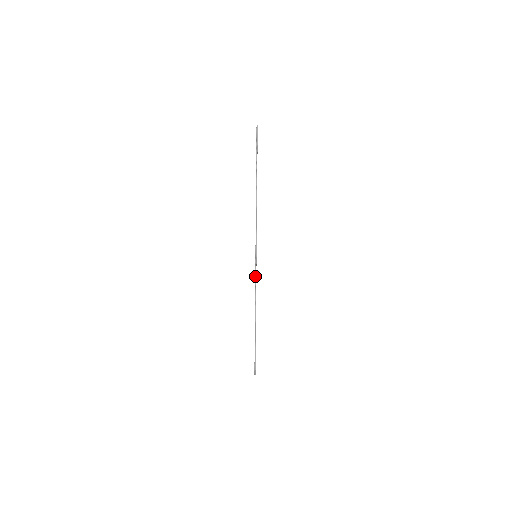
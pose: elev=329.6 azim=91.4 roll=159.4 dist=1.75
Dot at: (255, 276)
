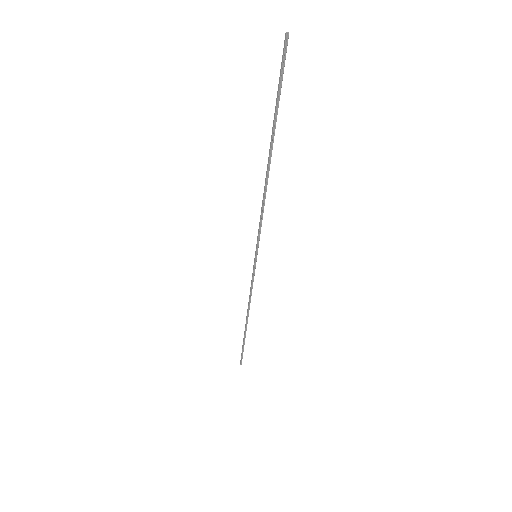
Dot at: (252, 279)
